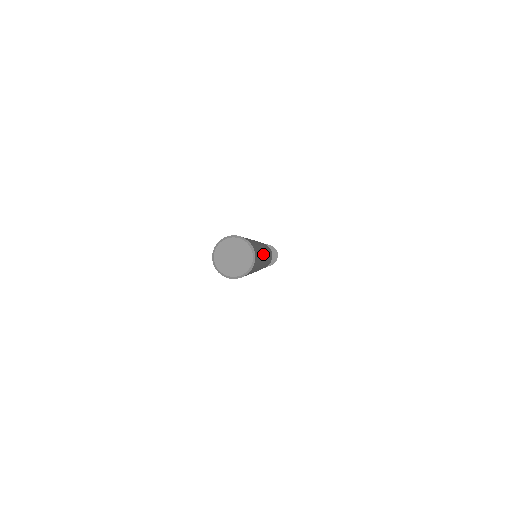
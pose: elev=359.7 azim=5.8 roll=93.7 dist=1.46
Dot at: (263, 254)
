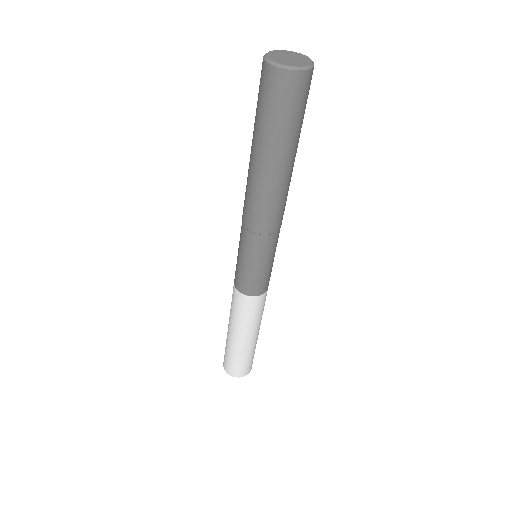
Dot at: occluded
